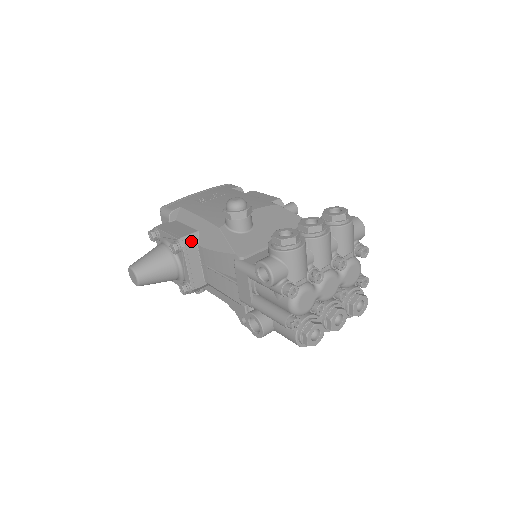
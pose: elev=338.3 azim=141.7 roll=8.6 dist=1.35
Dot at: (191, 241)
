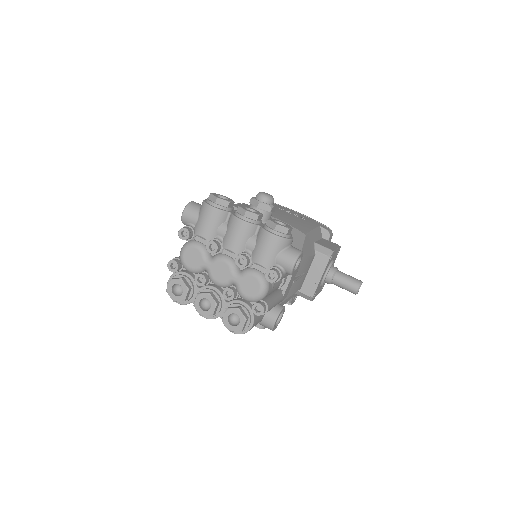
Dot at: occluded
